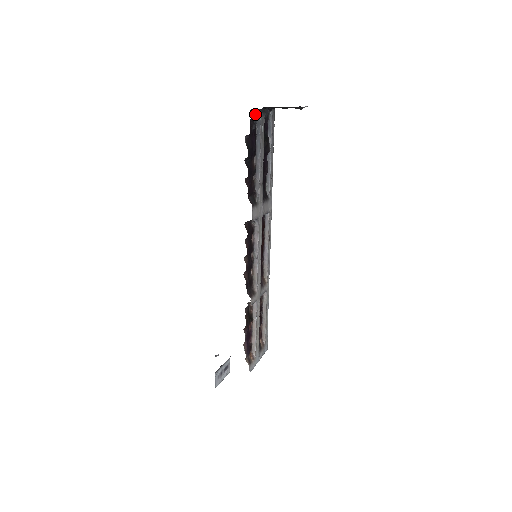
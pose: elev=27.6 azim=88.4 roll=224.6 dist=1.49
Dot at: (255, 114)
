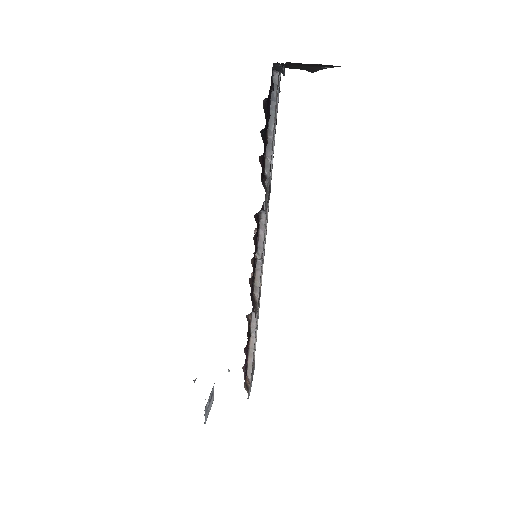
Dot at: occluded
